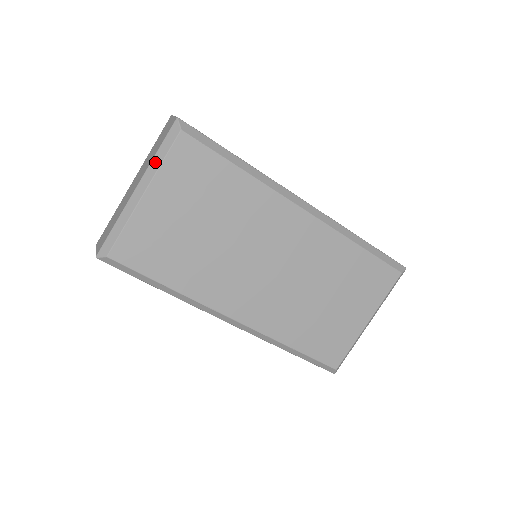
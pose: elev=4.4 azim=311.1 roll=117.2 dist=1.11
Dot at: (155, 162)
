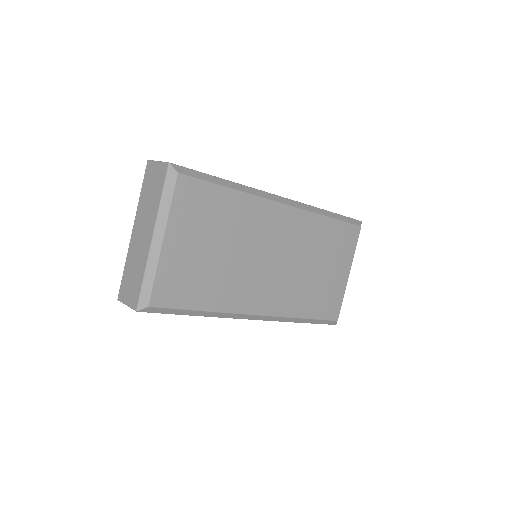
Dot at: (163, 208)
